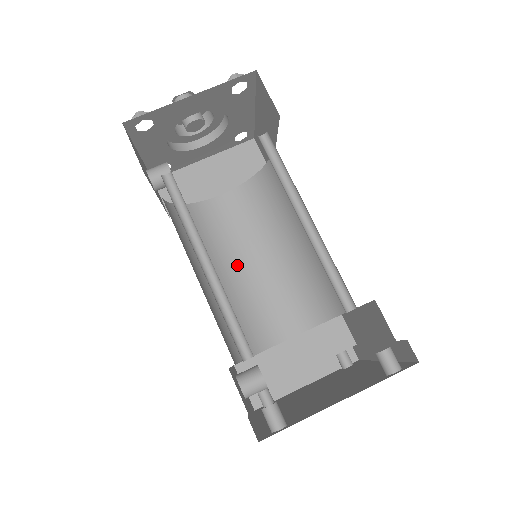
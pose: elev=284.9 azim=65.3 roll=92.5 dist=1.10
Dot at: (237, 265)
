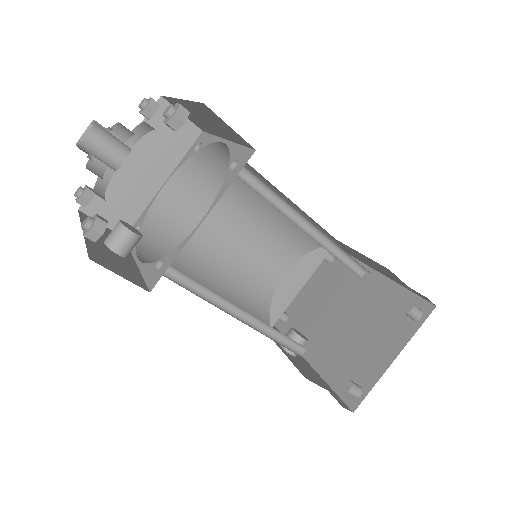
Dot at: (217, 245)
